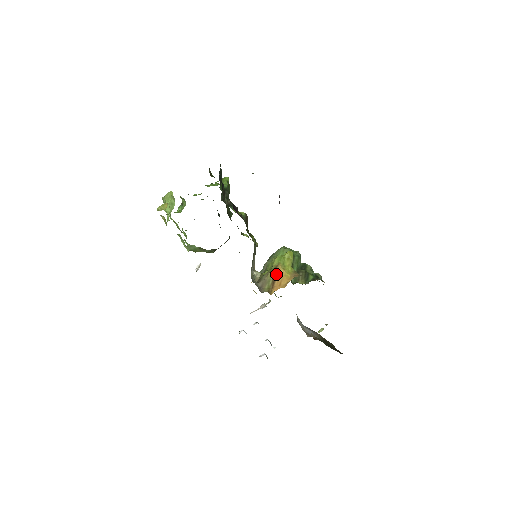
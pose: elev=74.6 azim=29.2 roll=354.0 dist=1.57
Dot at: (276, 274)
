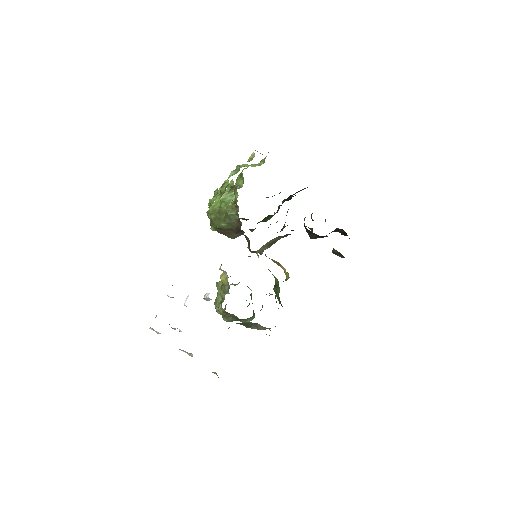
Dot at: (280, 264)
